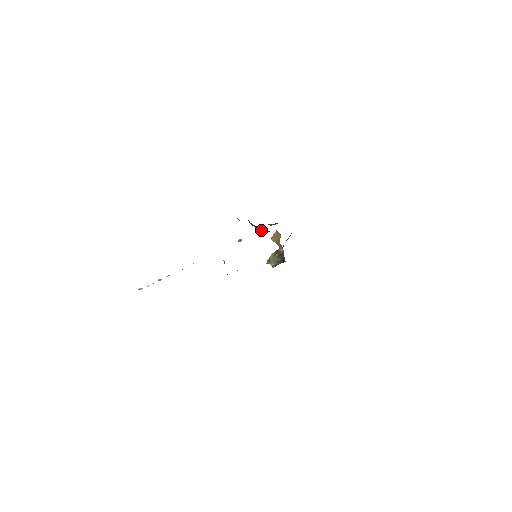
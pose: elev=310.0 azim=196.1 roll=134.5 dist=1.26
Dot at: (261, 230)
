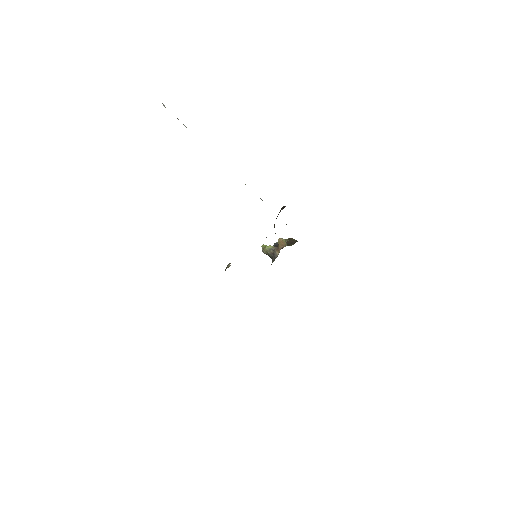
Dot at: occluded
